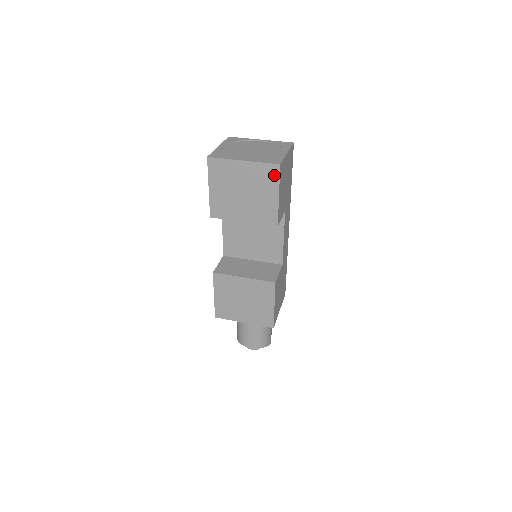
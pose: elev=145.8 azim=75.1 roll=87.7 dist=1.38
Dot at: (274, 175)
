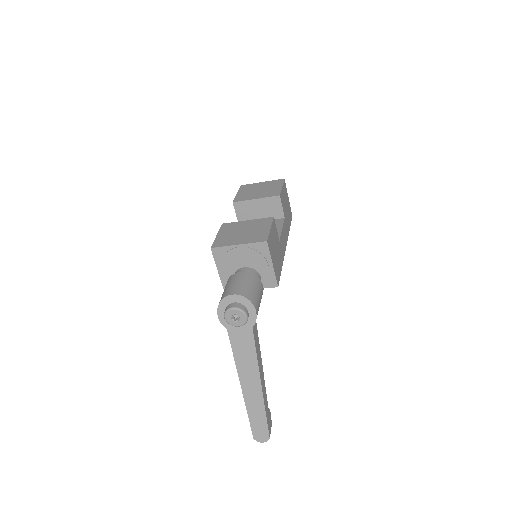
Dot at: (280, 182)
